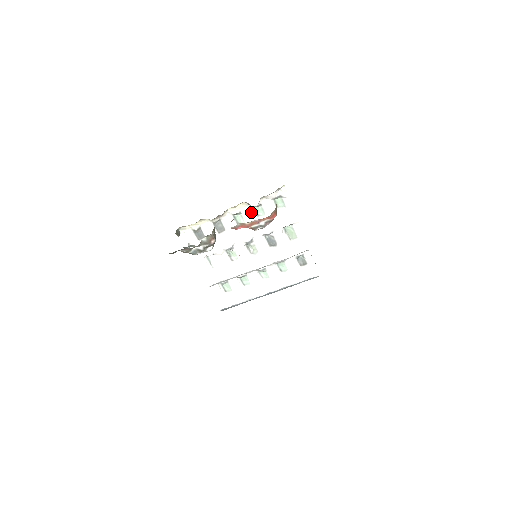
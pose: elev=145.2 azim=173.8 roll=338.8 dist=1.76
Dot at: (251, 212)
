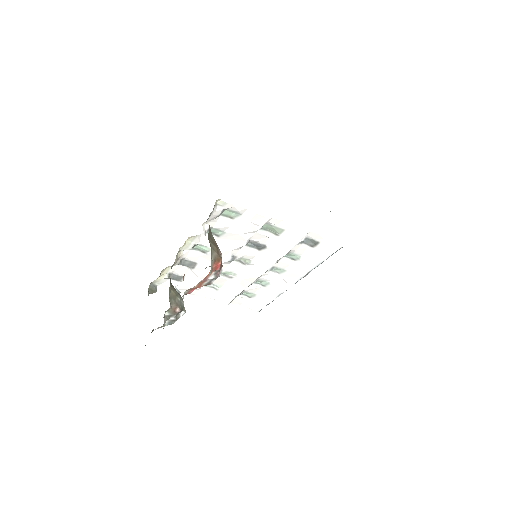
Dot at: (207, 237)
